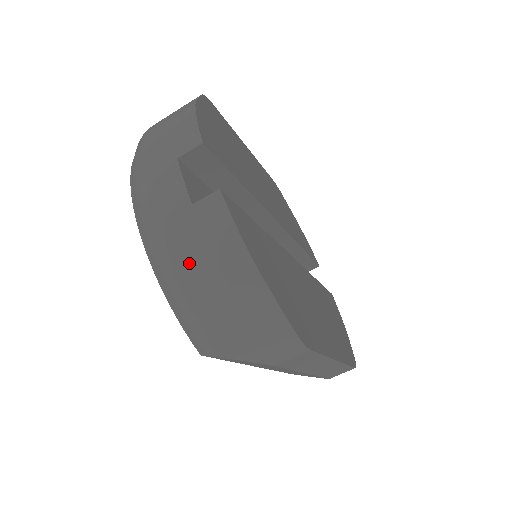
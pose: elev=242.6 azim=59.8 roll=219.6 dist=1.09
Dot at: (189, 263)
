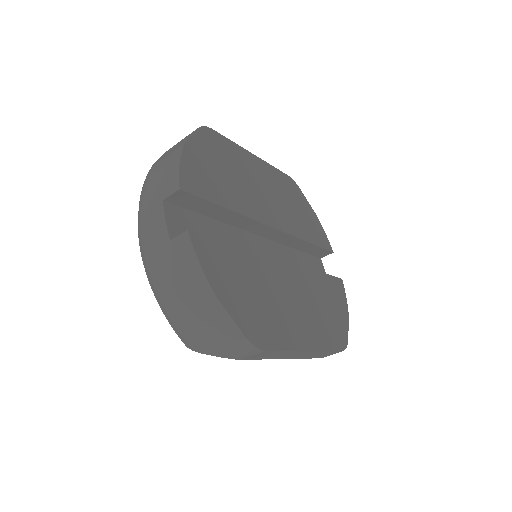
Dot at: (169, 285)
